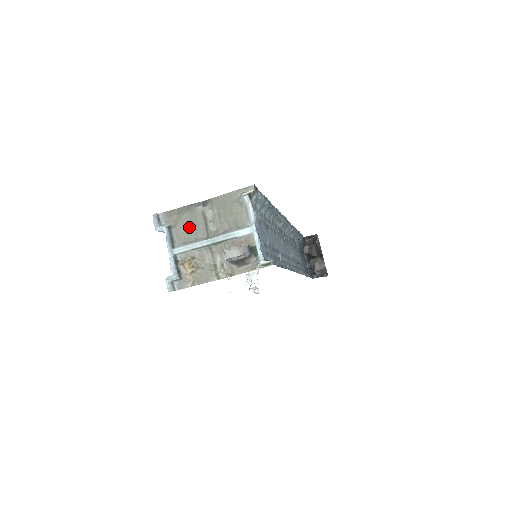
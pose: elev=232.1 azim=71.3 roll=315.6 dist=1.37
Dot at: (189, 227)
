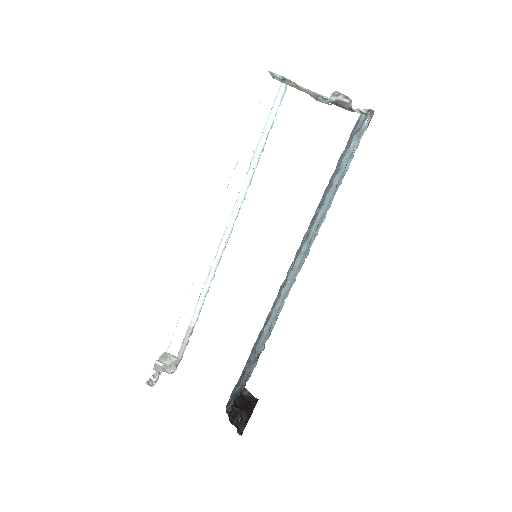
Dot at: occluded
